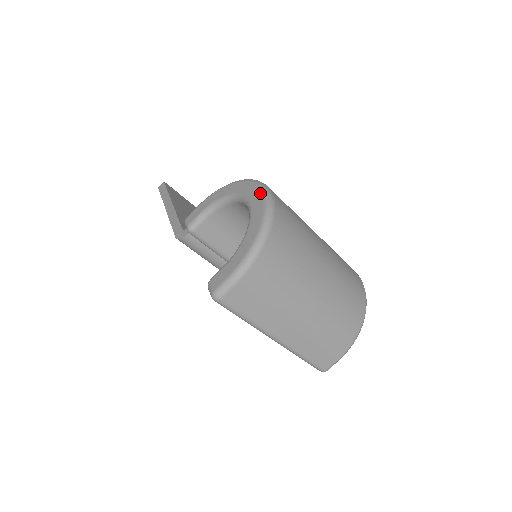
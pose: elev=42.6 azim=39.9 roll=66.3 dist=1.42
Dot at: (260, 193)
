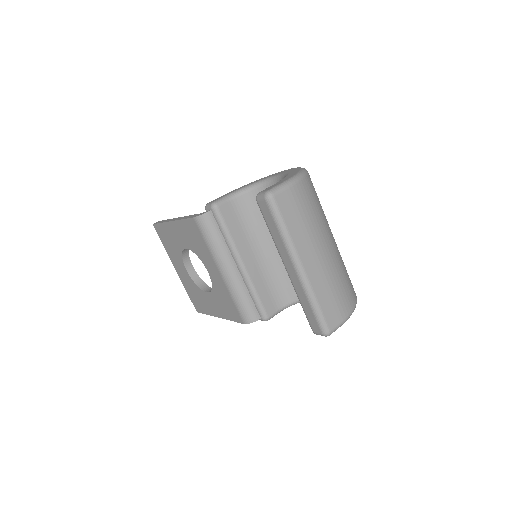
Dot at: (290, 169)
